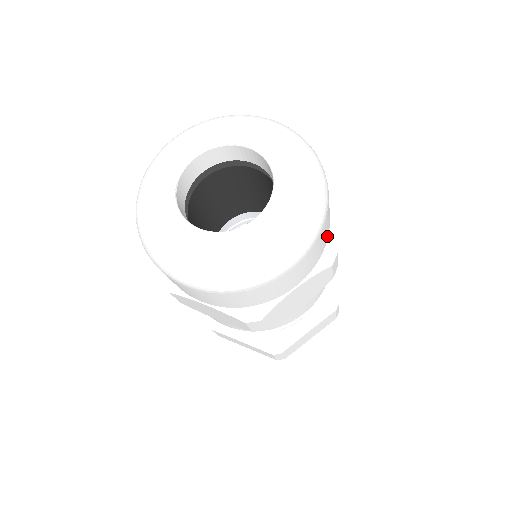
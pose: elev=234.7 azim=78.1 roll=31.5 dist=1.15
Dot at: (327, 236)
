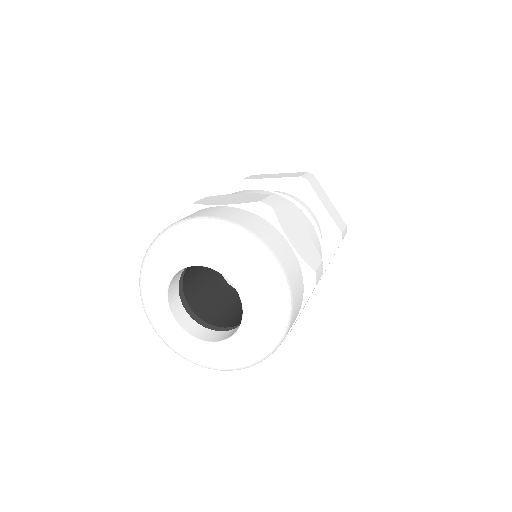
Dot at: (300, 275)
